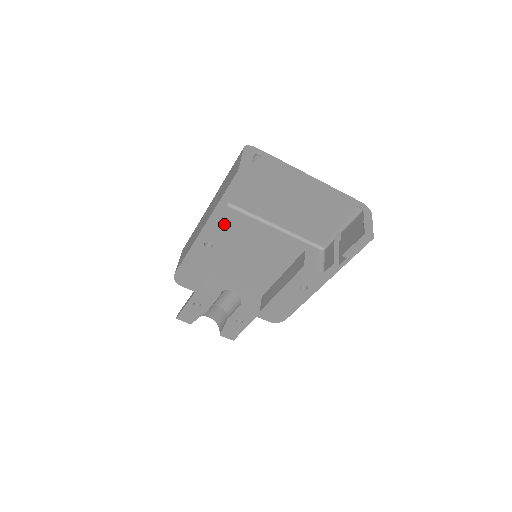
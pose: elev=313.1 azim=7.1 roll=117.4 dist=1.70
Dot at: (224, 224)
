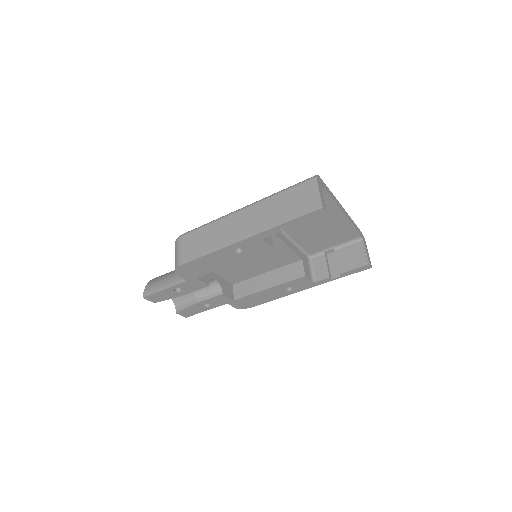
Dot at: occluded
